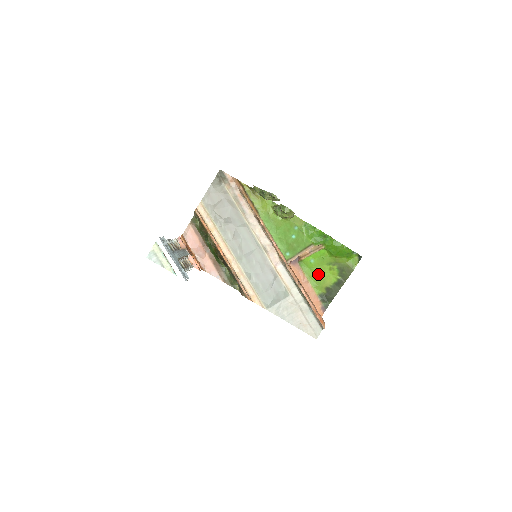
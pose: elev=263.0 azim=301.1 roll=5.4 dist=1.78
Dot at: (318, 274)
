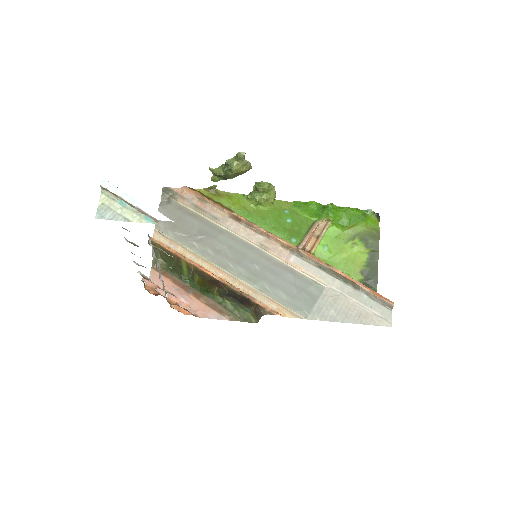
Dot at: (341, 260)
